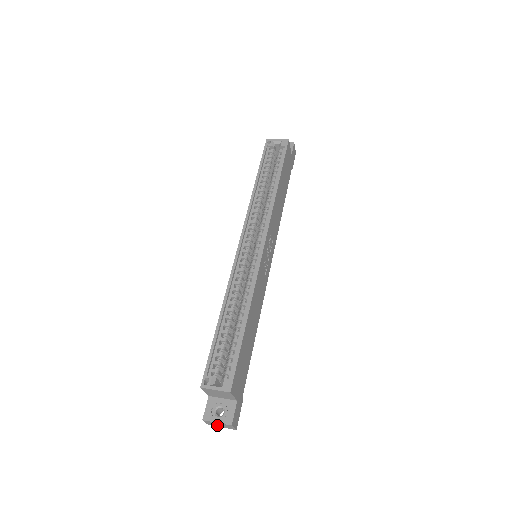
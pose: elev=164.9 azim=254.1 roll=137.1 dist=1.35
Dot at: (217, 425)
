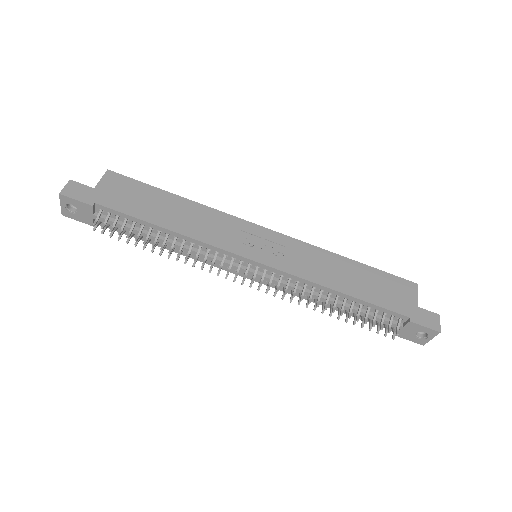
Dot at: occluded
